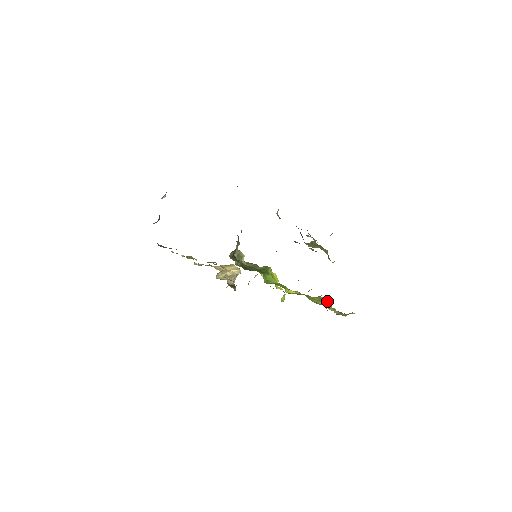
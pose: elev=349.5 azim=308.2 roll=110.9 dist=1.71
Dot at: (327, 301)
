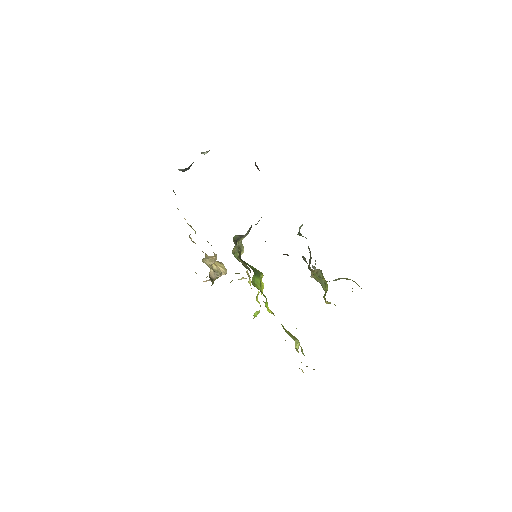
Dot at: occluded
